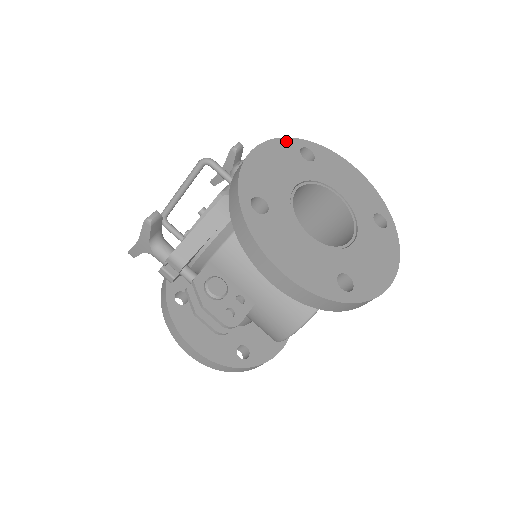
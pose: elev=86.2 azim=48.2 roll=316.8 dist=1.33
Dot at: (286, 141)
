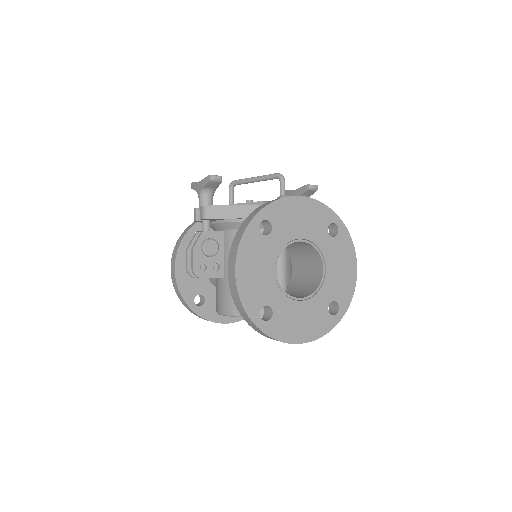
Dot at: (328, 210)
